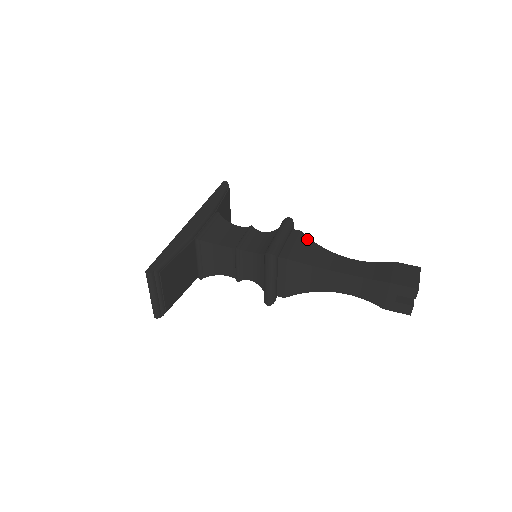
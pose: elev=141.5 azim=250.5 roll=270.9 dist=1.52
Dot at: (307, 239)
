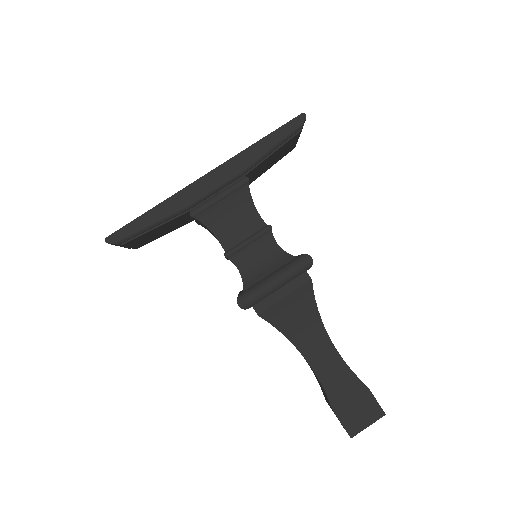
Dot at: (310, 295)
